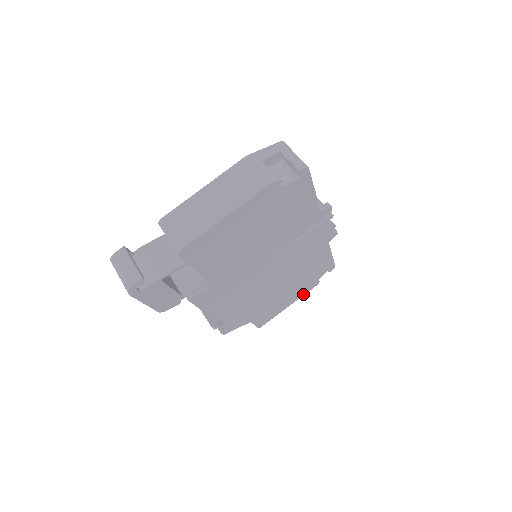
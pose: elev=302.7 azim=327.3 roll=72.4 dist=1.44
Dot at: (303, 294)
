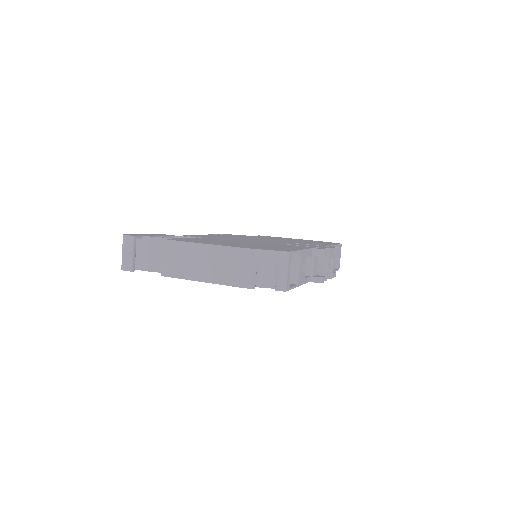
Dot at: occluded
